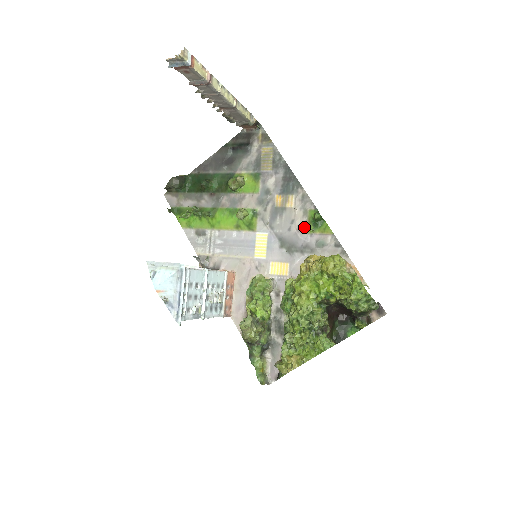
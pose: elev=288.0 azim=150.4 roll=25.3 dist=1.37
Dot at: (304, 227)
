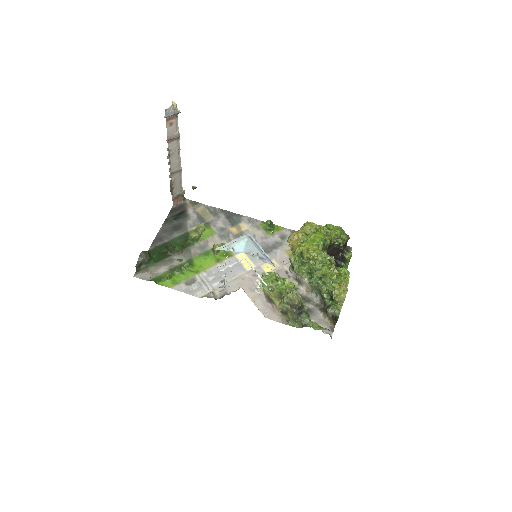
Dot at: (264, 235)
